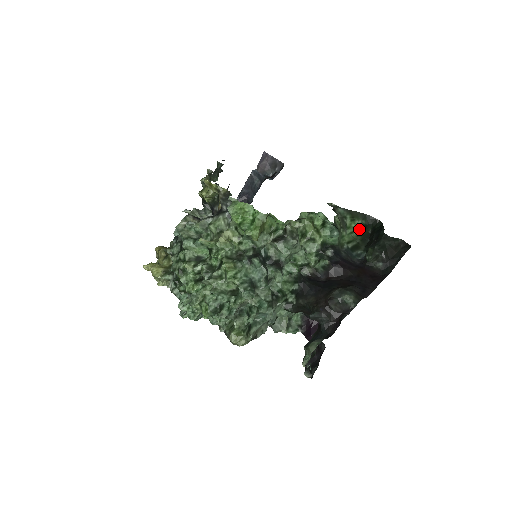
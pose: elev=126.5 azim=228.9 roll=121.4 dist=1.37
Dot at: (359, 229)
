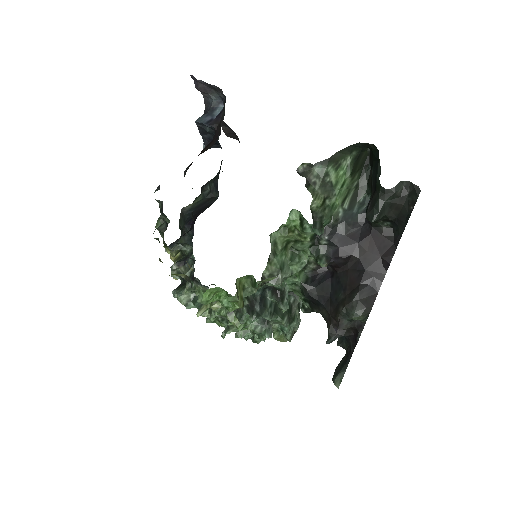
Dot at: (351, 171)
